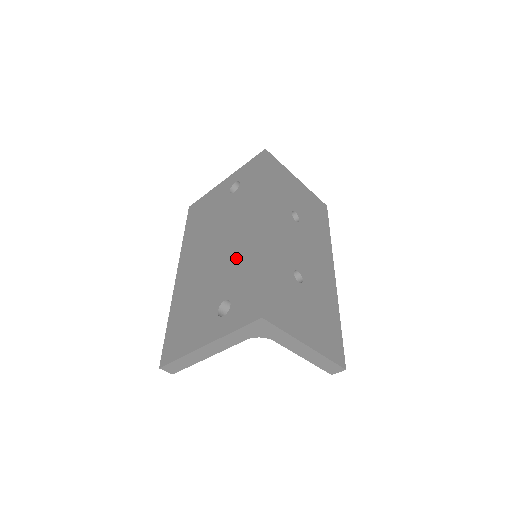
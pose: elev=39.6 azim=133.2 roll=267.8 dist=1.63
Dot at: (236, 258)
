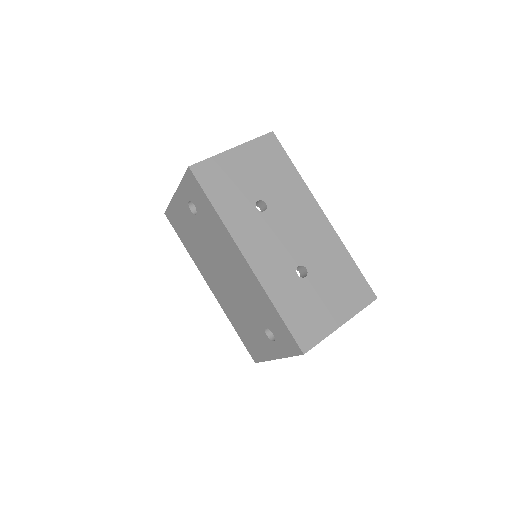
Dot at: (248, 292)
